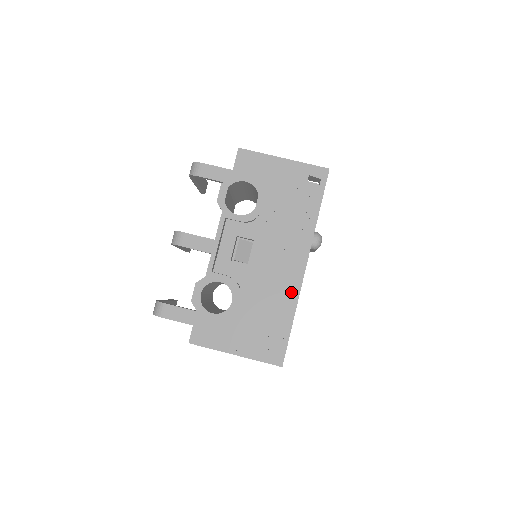
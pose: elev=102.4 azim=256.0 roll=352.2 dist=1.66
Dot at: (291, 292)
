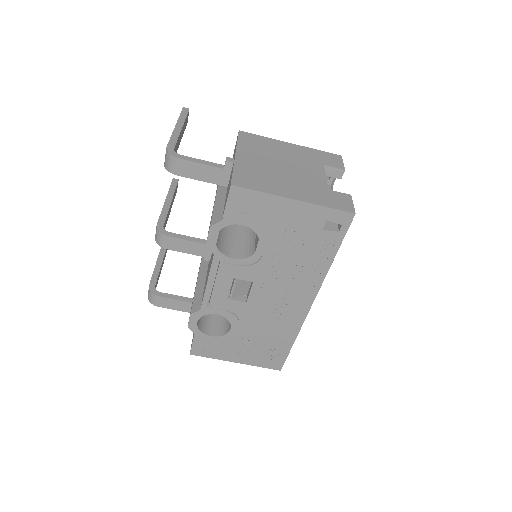
Dot at: (293, 324)
